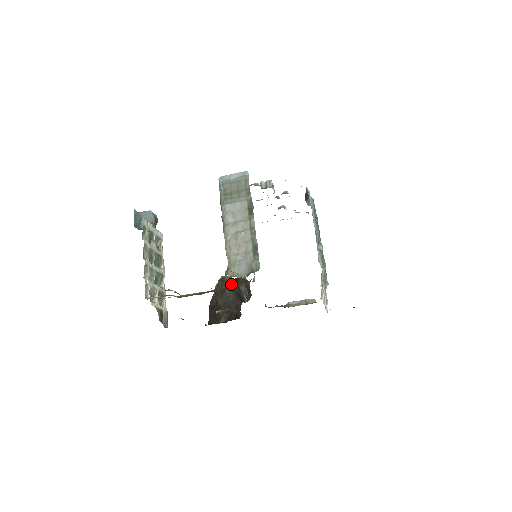
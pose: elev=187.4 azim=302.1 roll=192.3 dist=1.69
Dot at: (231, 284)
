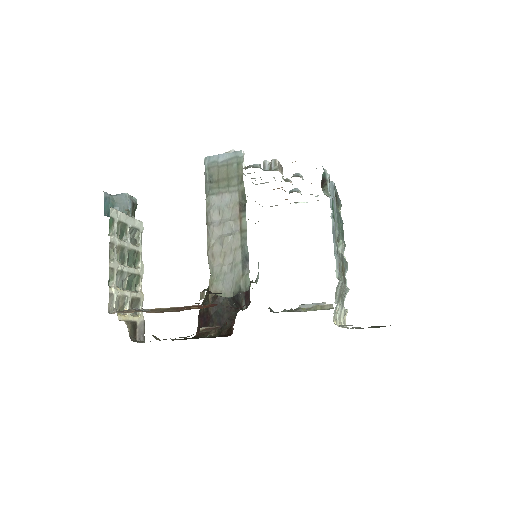
Dot at: occluded
